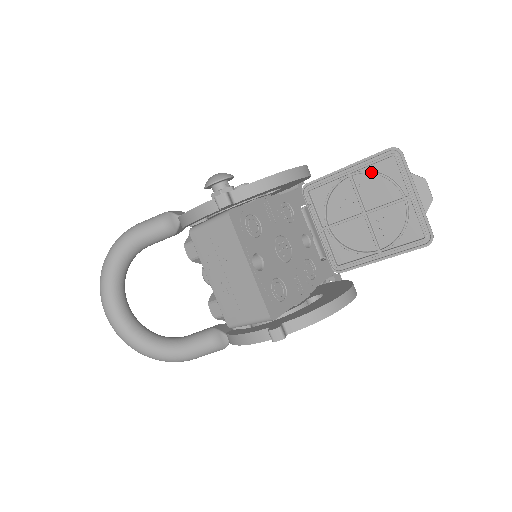
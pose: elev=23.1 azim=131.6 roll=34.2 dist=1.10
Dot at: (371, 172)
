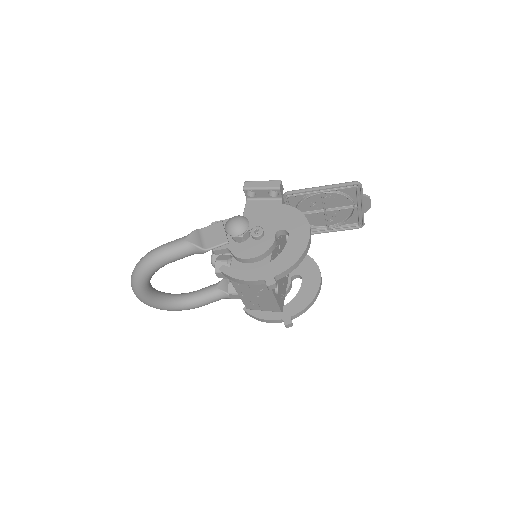
Dot at: occluded
